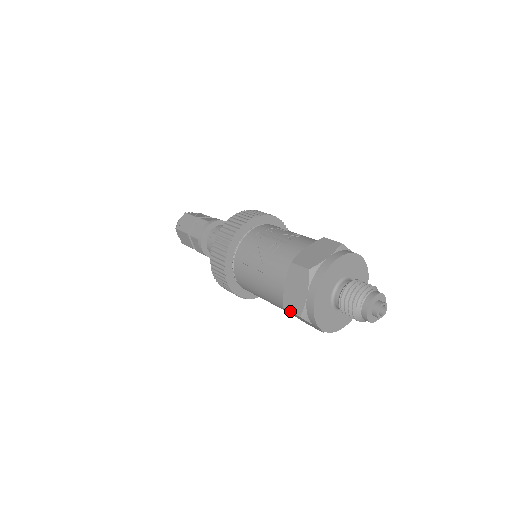
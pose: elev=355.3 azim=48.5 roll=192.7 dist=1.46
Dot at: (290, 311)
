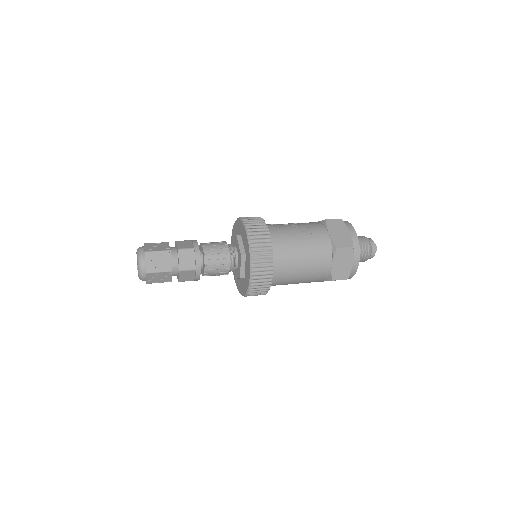
Dot at: (344, 247)
